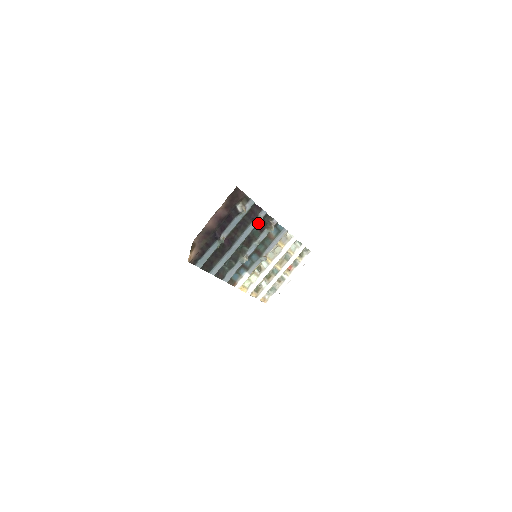
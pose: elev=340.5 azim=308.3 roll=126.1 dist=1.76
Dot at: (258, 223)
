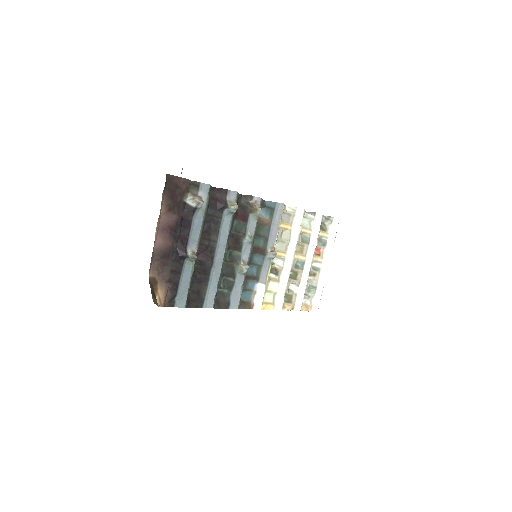
Dot at: (232, 211)
